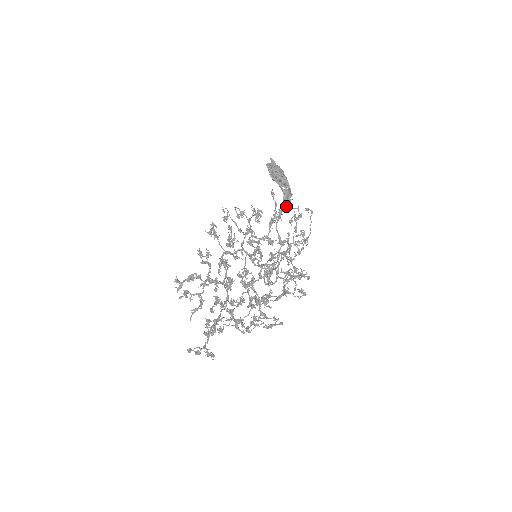
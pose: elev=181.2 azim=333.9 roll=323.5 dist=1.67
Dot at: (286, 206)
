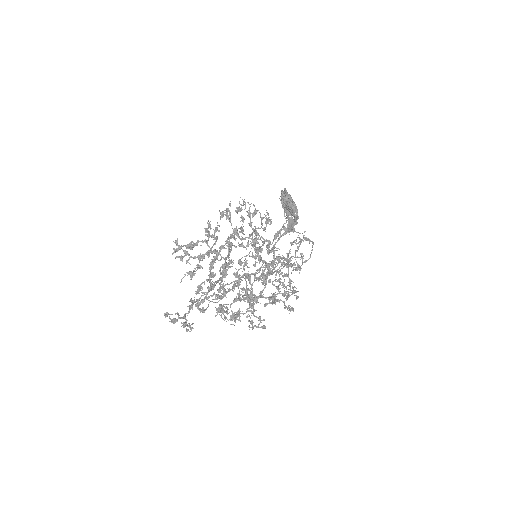
Dot at: (292, 228)
